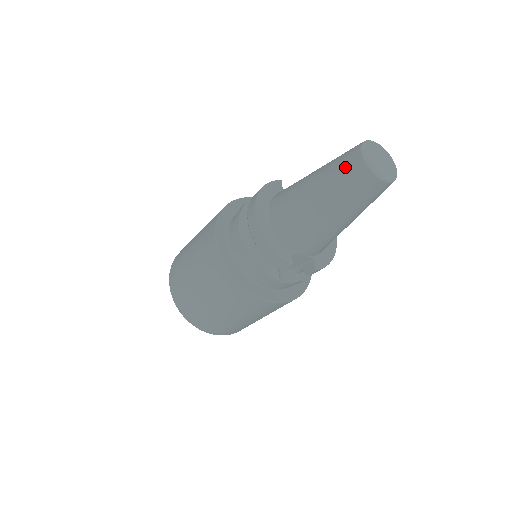
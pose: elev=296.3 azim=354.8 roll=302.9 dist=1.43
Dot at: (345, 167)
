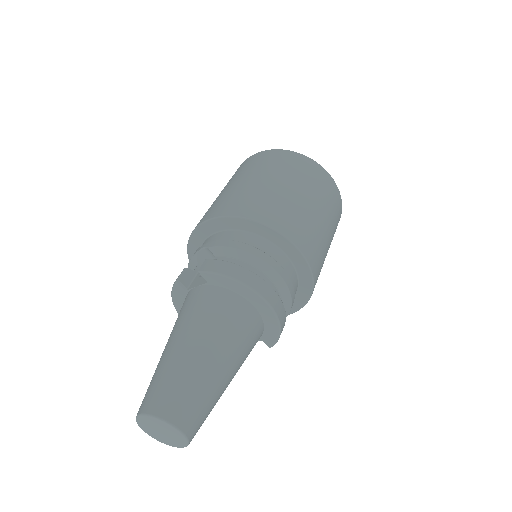
Dot at: occluded
